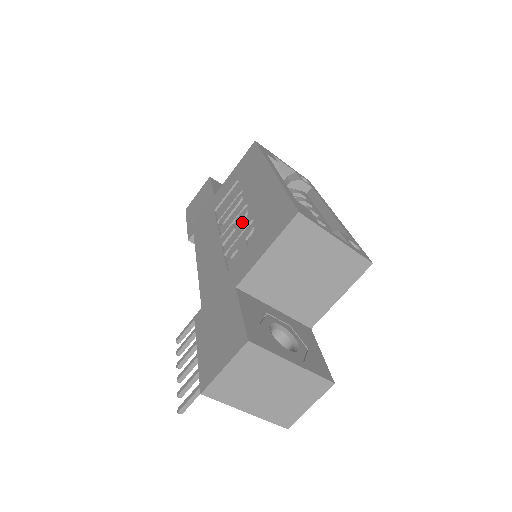
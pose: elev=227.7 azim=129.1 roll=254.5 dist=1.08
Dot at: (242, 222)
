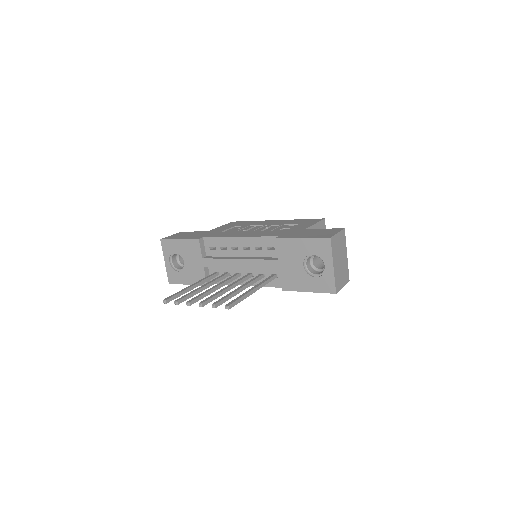
Dot at: (270, 228)
